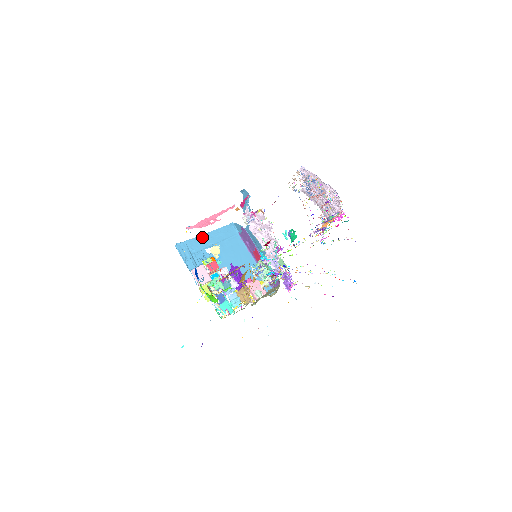
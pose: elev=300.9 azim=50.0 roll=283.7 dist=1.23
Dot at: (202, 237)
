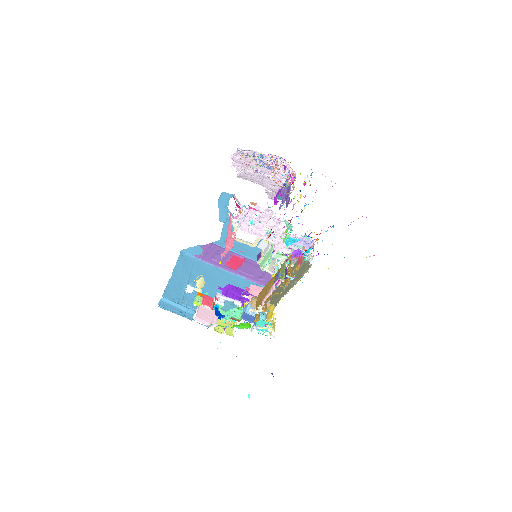
Dot at: (171, 282)
